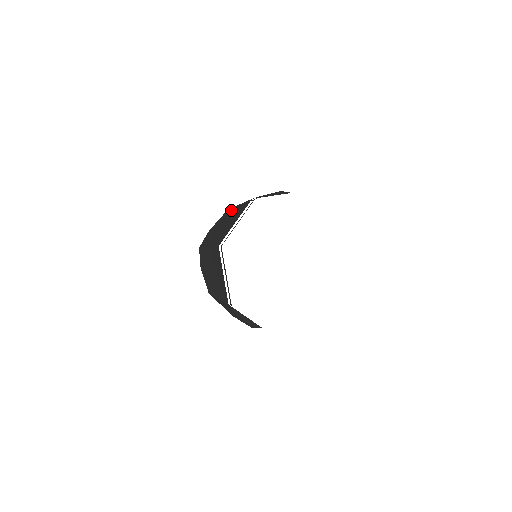
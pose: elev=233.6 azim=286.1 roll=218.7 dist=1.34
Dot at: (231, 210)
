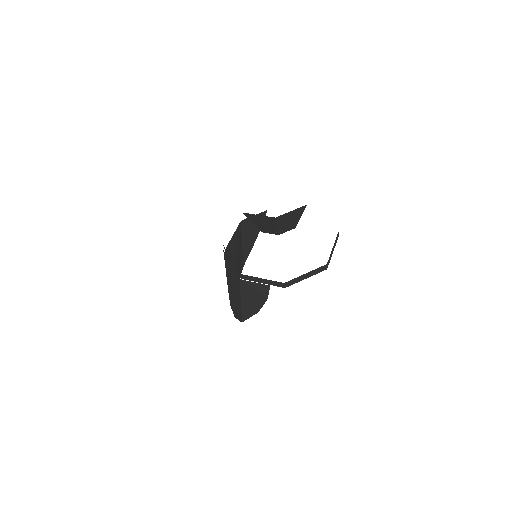
Dot at: (240, 258)
